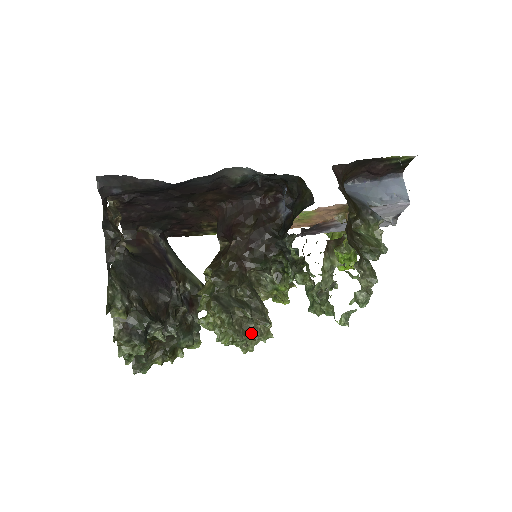
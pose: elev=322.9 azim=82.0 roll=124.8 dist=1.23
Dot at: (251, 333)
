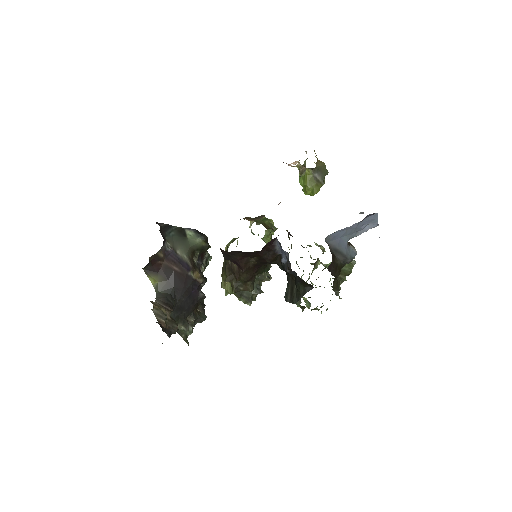
Dot at: occluded
